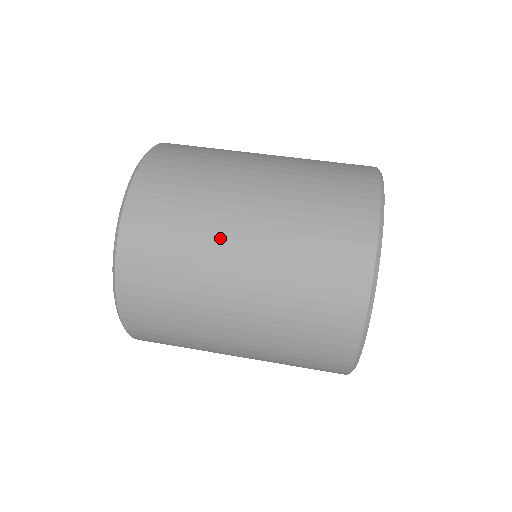
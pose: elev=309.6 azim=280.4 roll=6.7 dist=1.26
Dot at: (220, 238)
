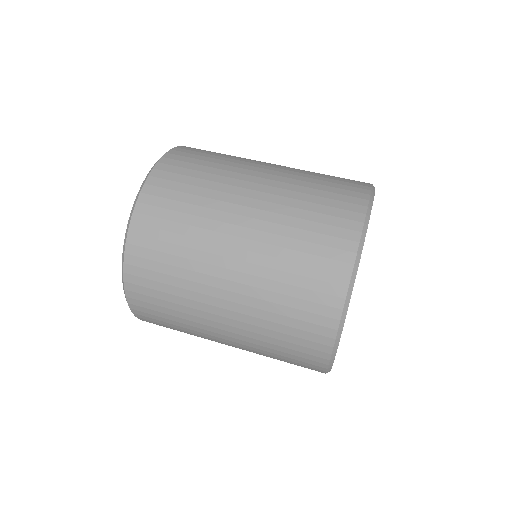
Dot at: (206, 296)
